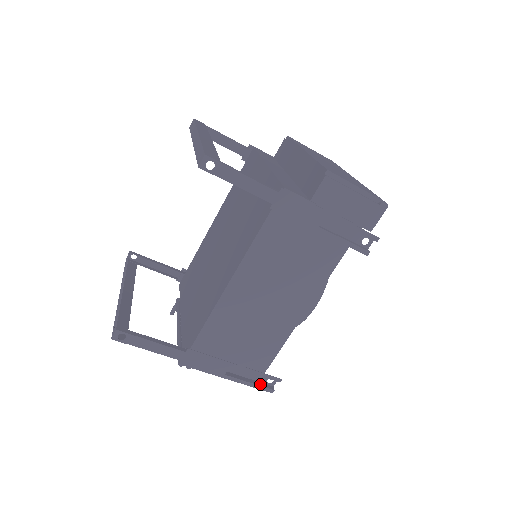
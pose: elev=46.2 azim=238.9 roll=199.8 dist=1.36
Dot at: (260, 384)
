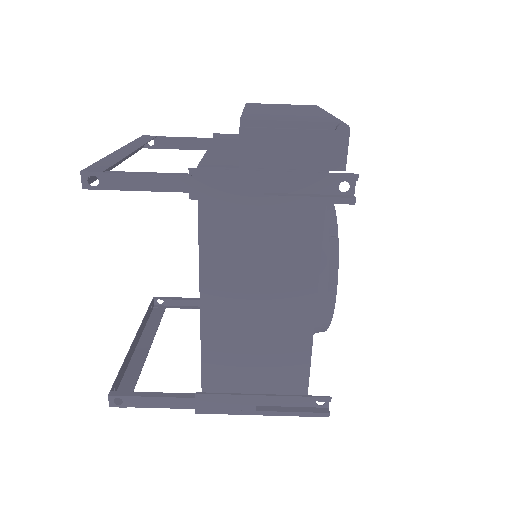
Dot at: (307, 410)
